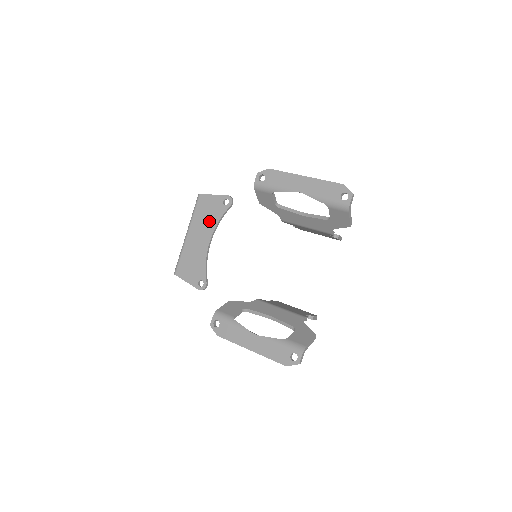
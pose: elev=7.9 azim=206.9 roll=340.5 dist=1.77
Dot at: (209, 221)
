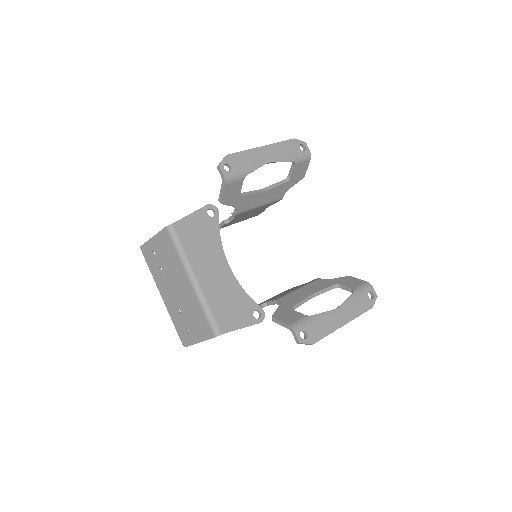
Dot at: (210, 245)
